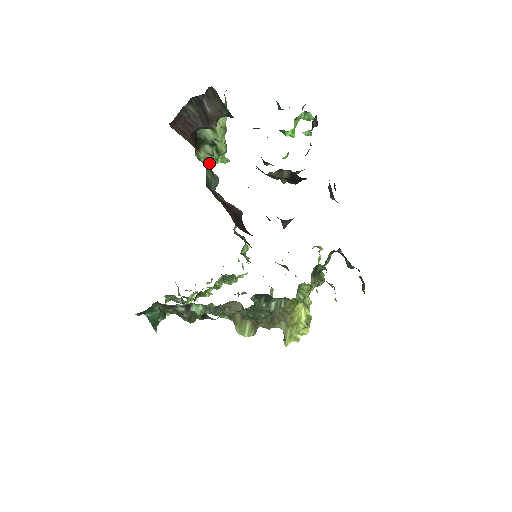
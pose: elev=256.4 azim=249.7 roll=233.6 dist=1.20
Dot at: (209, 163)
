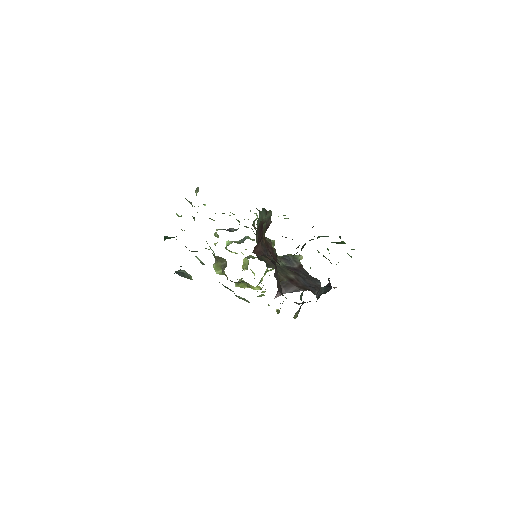
Dot at: occluded
